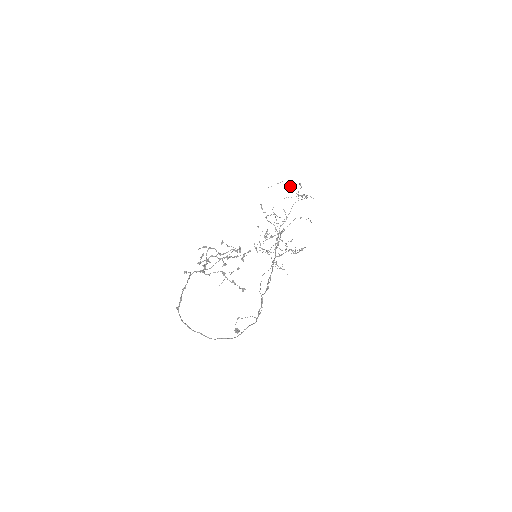
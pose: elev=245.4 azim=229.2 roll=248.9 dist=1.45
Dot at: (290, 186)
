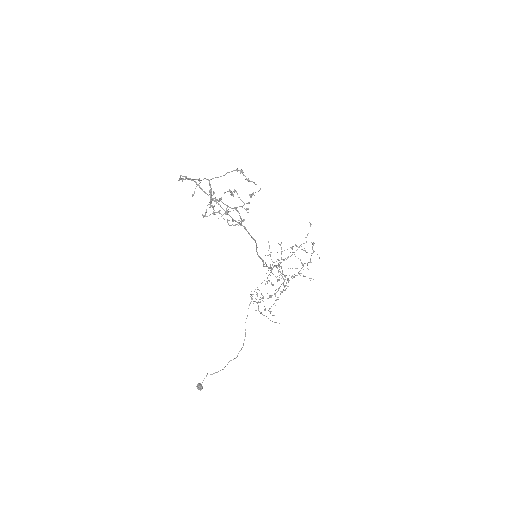
Dot at: (299, 247)
